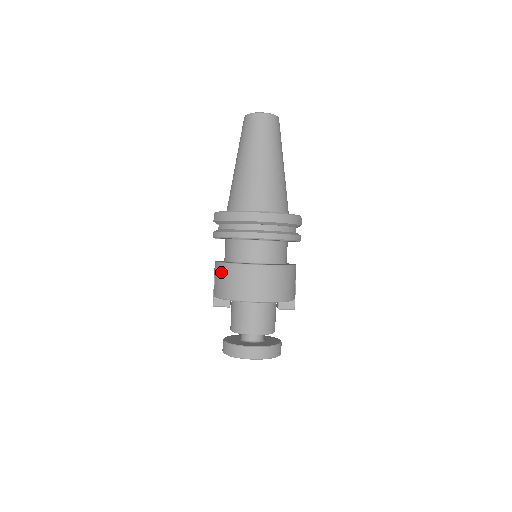
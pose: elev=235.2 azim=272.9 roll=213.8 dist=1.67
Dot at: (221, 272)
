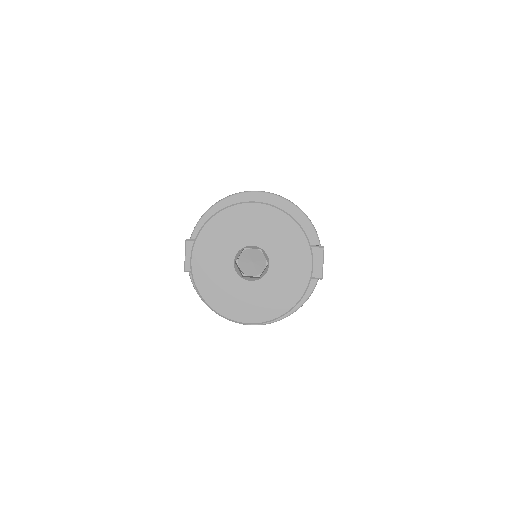
Dot at: occluded
